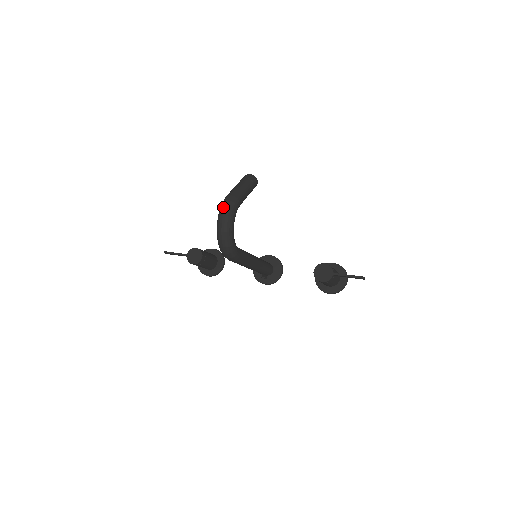
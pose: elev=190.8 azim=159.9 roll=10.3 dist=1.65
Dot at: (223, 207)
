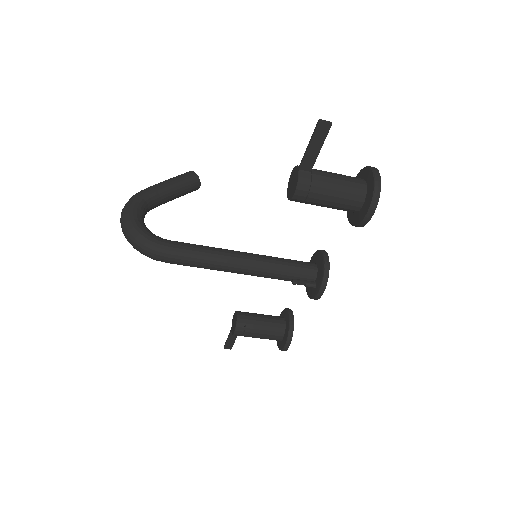
Dot at: occluded
